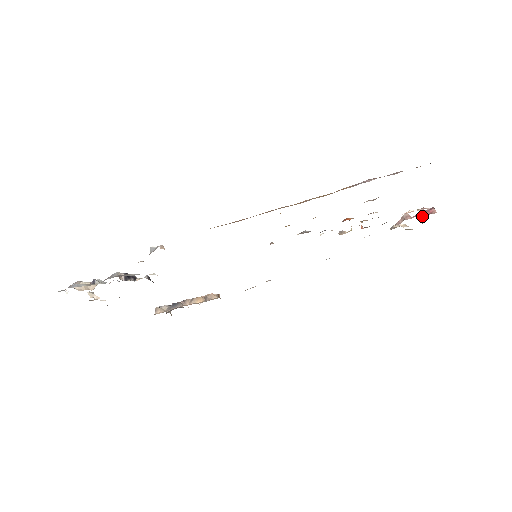
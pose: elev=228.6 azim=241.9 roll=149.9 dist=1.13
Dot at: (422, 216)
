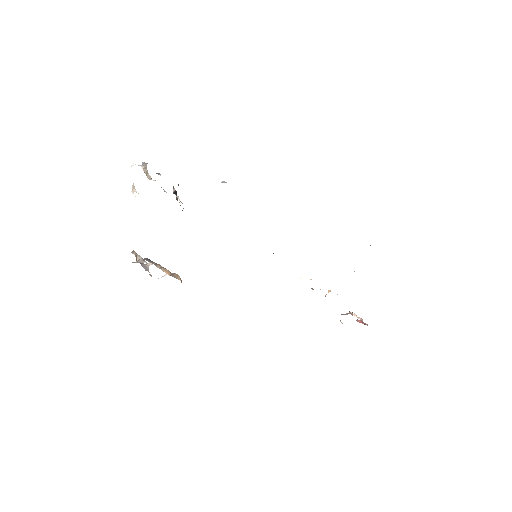
Dot at: (359, 322)
